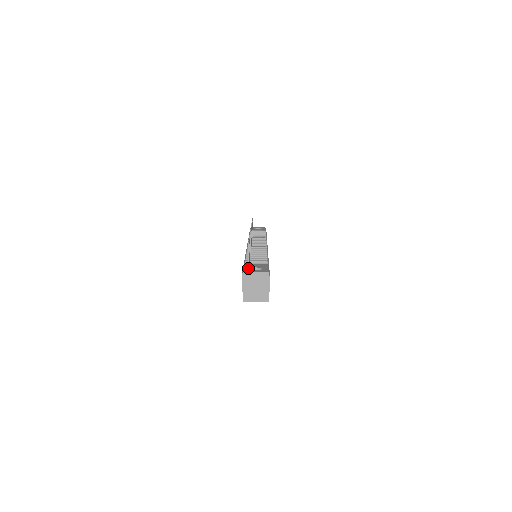
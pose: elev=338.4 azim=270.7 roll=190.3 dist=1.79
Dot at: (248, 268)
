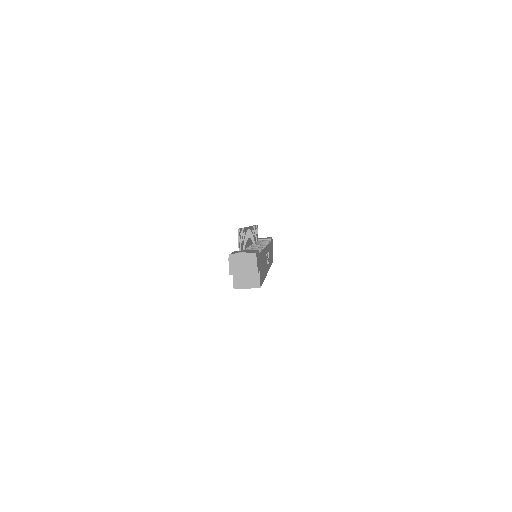
Dot at: (236, 252)
